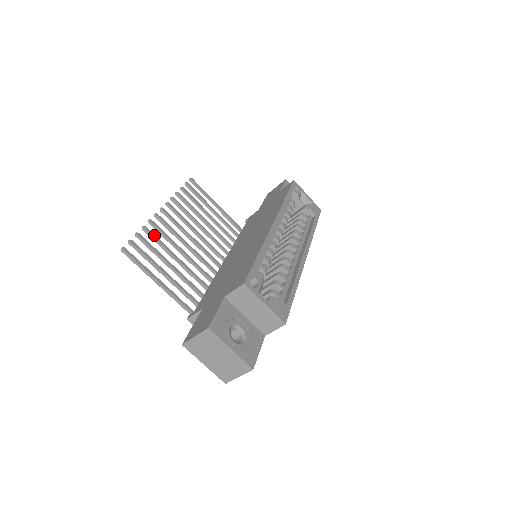
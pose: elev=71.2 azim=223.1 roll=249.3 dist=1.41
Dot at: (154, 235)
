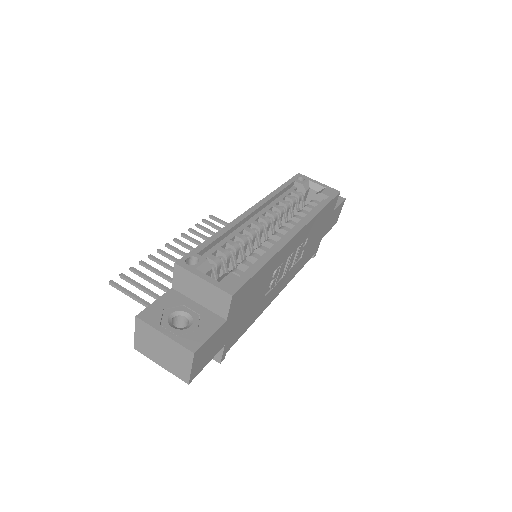
Dot at: (151, 266)
